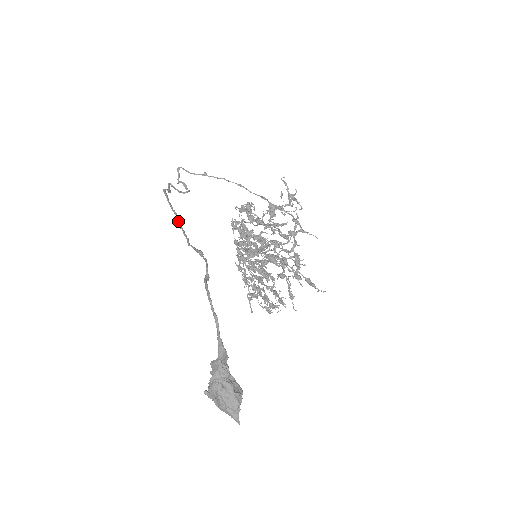
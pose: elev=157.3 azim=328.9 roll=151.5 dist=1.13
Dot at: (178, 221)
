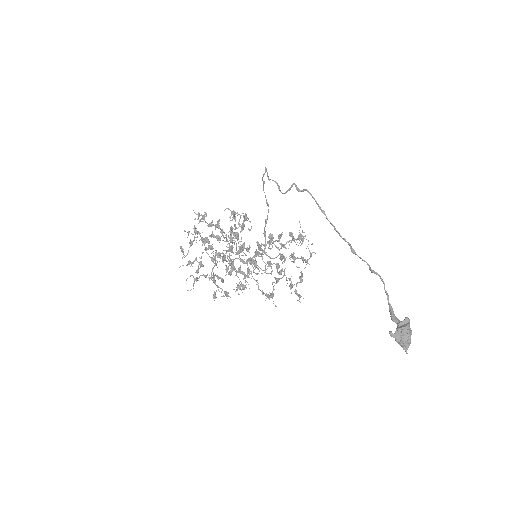
Dot at: occluded
